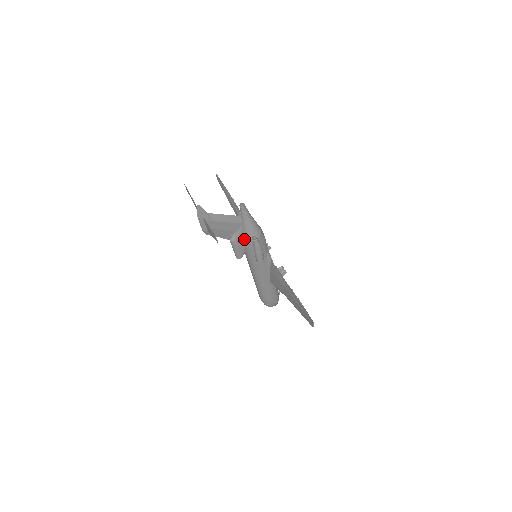
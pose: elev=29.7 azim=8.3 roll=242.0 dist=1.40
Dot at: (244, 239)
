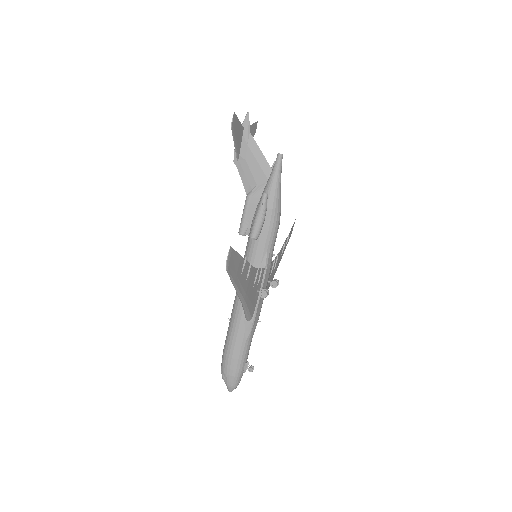
Dot at: (258, 204)
